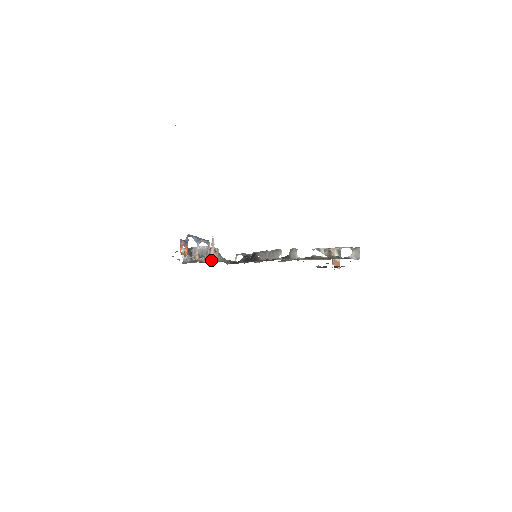
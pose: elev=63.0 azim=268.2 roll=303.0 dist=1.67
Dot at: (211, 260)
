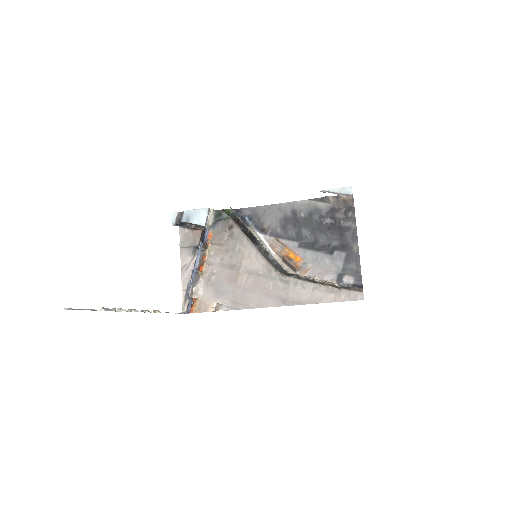
Dot at: (215, 272)
